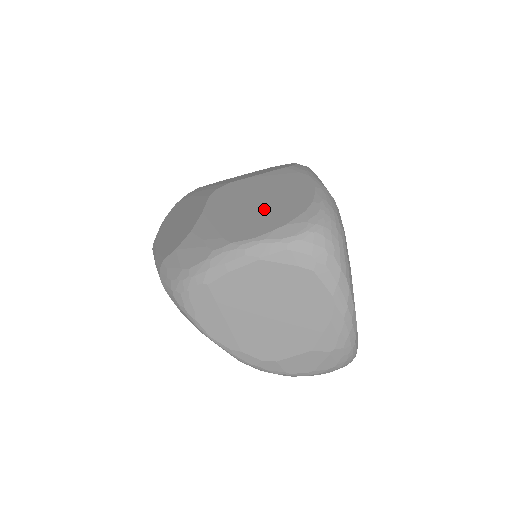
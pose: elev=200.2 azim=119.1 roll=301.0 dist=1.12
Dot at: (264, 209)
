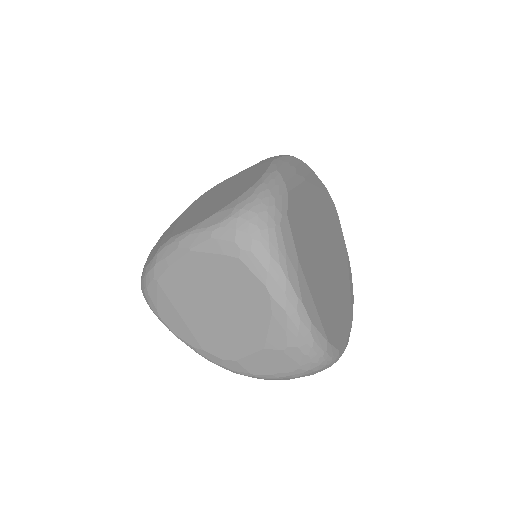
Dot at: (216, 202)
